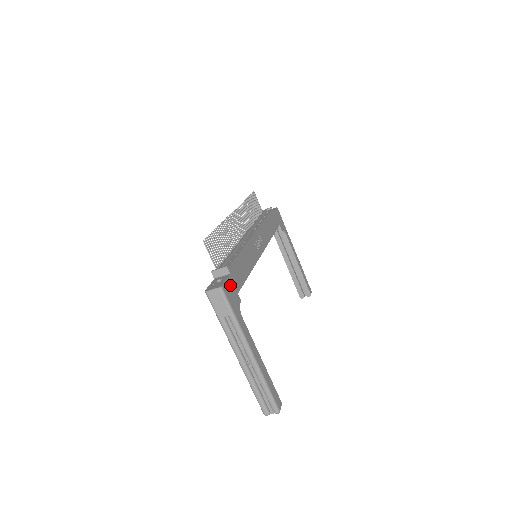
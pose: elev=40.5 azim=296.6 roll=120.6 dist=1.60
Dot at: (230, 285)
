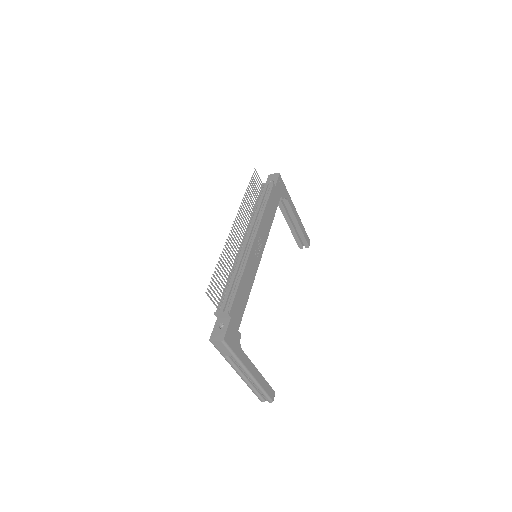
Dot at: (231, 329)
